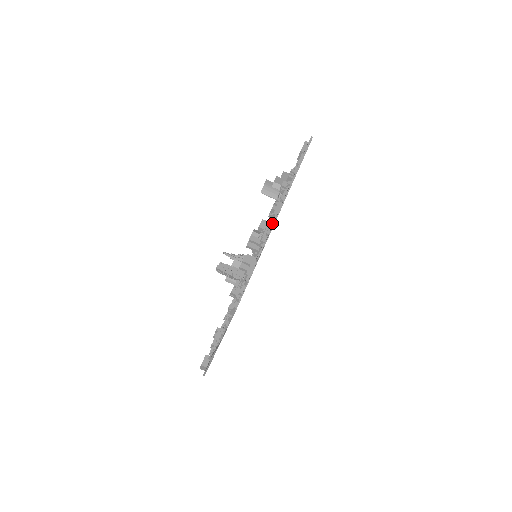
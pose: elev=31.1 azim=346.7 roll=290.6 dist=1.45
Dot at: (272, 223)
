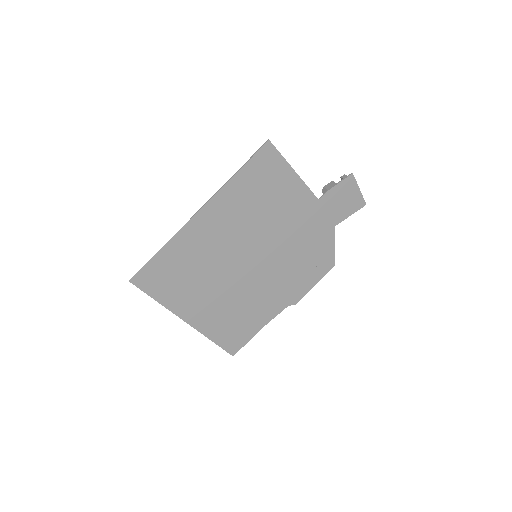
Dot at: (191, 222)
